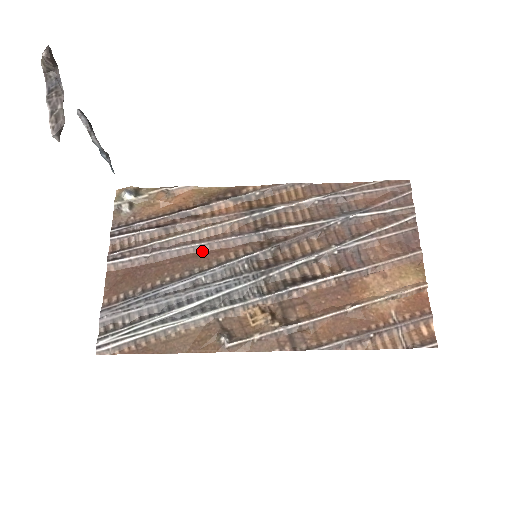
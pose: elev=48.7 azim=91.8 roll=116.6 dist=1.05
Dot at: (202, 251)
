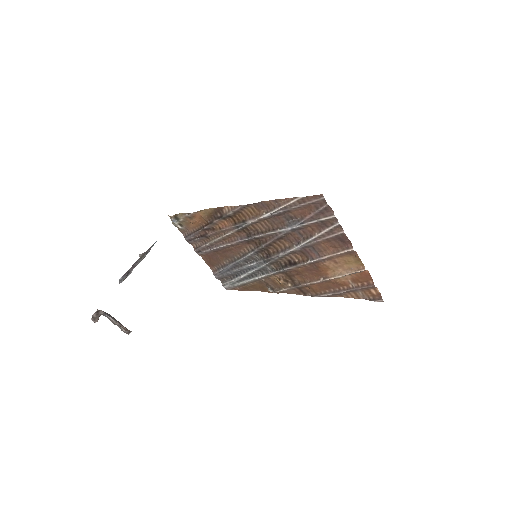
Dot at: (231, 247)
